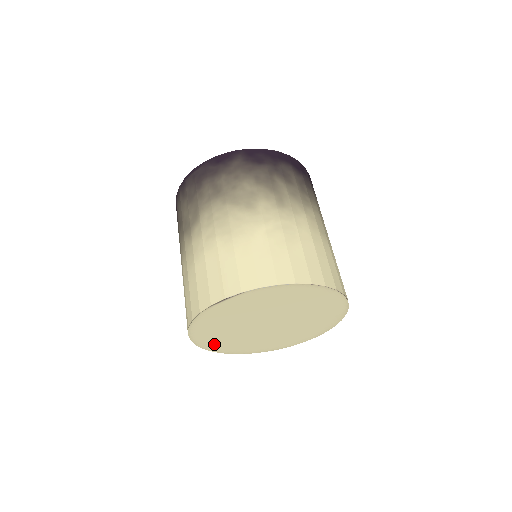
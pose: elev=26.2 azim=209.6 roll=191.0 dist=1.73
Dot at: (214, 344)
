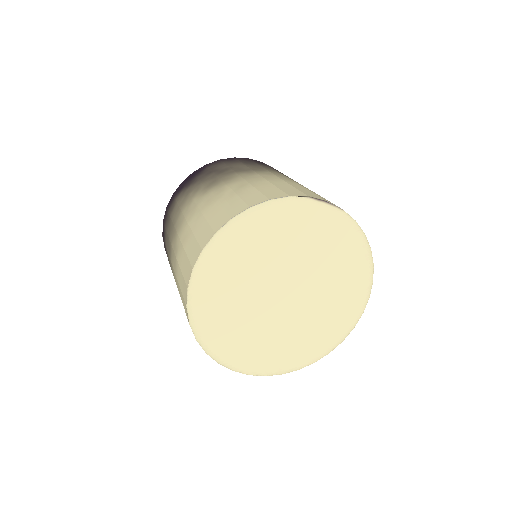
Dot at: (212, 271)
